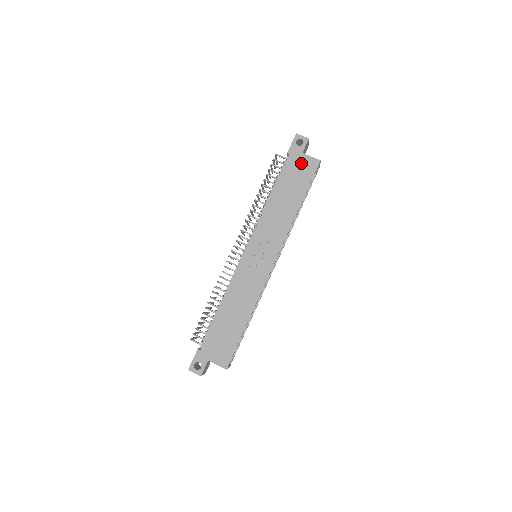
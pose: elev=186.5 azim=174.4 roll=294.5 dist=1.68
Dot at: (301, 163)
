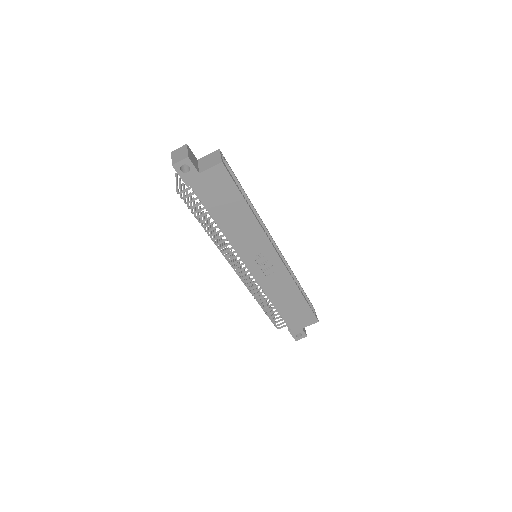
Dot at: (209, 182)
